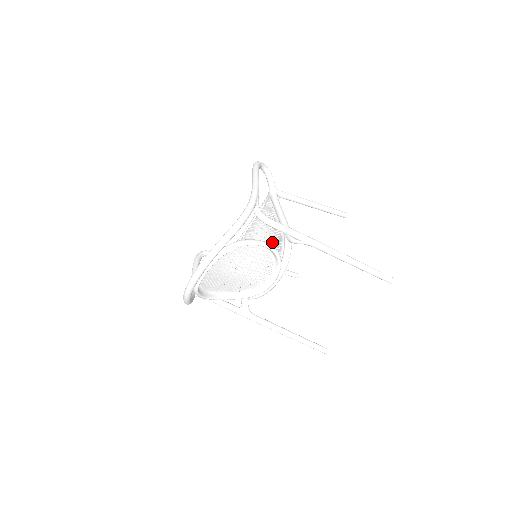
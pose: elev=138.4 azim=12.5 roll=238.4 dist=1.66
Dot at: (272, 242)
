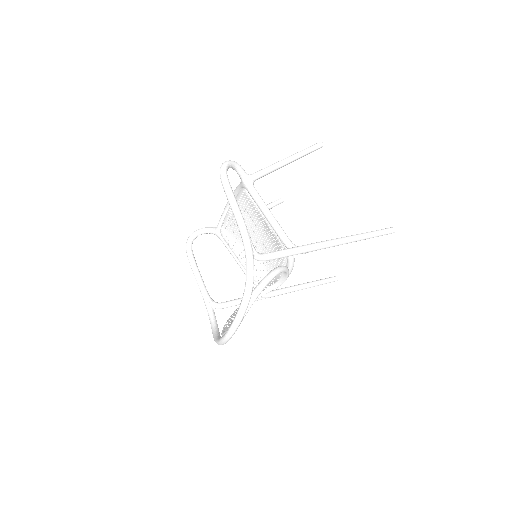
Dot at: (267, 239)
